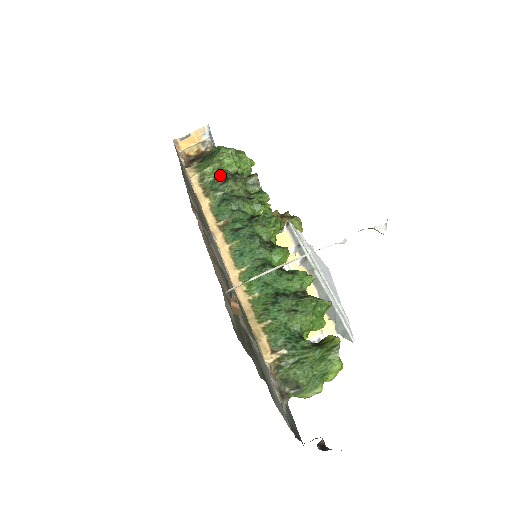
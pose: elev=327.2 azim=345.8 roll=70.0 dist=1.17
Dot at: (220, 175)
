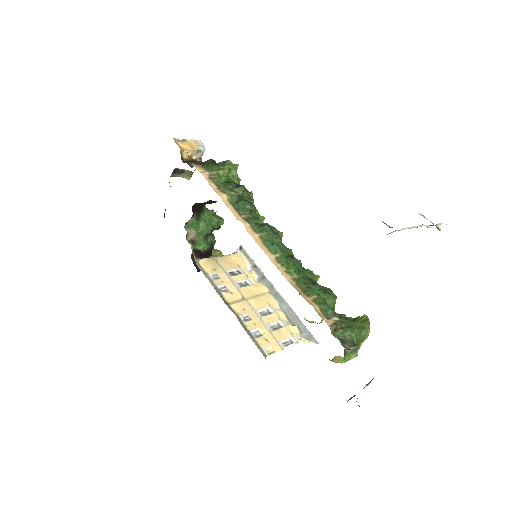
Dot at: (230, 180)
